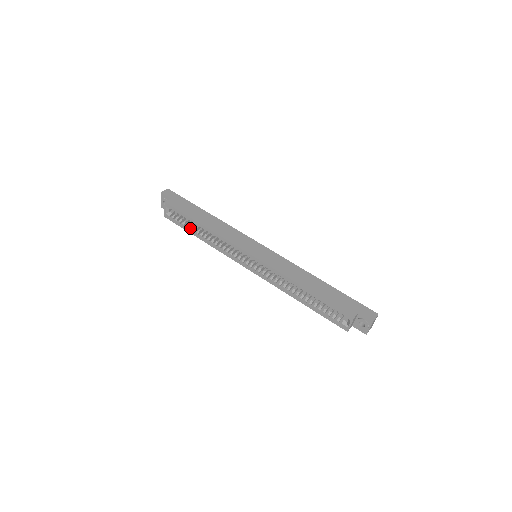
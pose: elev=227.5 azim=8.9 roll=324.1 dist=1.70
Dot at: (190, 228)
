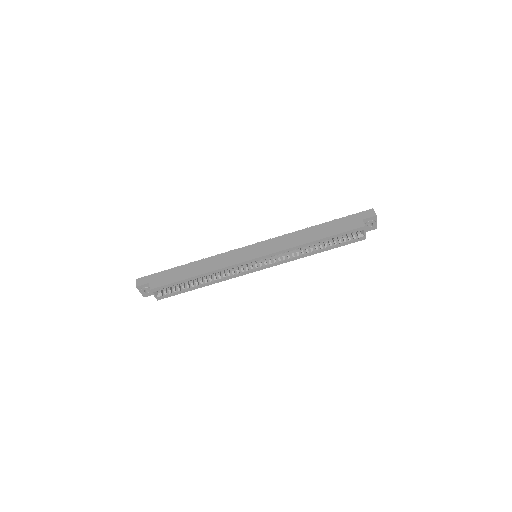
Dot at: (188, 287)
